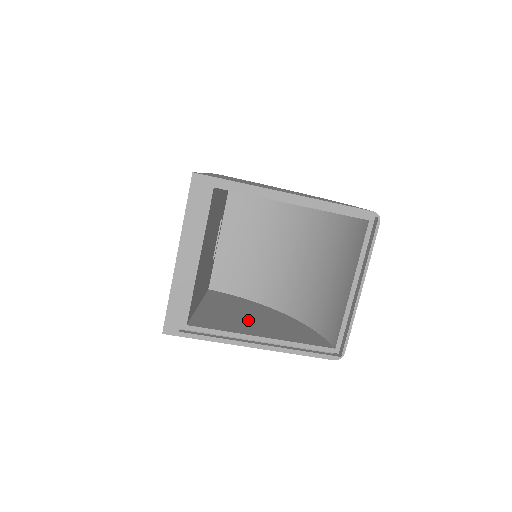
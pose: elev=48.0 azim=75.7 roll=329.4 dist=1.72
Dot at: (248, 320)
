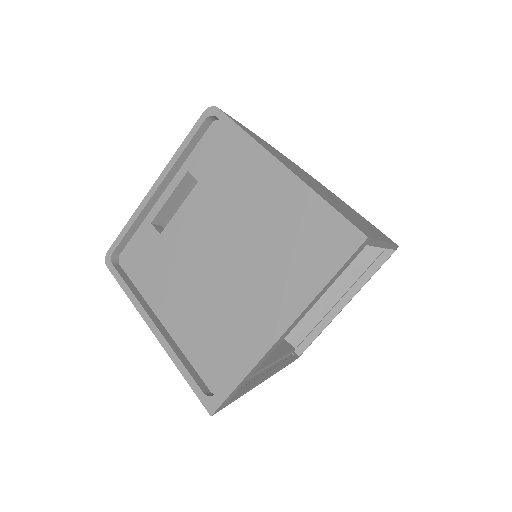
Dot at: occluded
